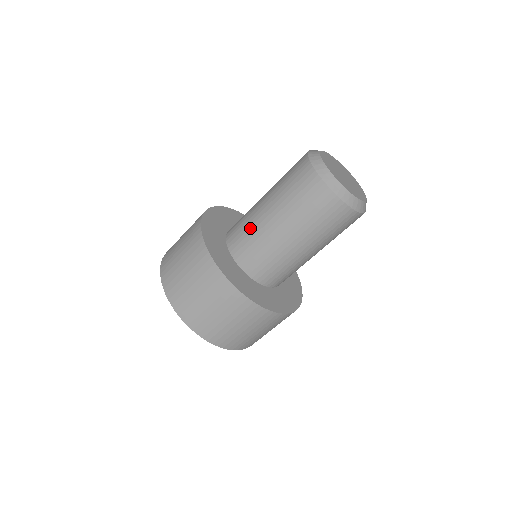
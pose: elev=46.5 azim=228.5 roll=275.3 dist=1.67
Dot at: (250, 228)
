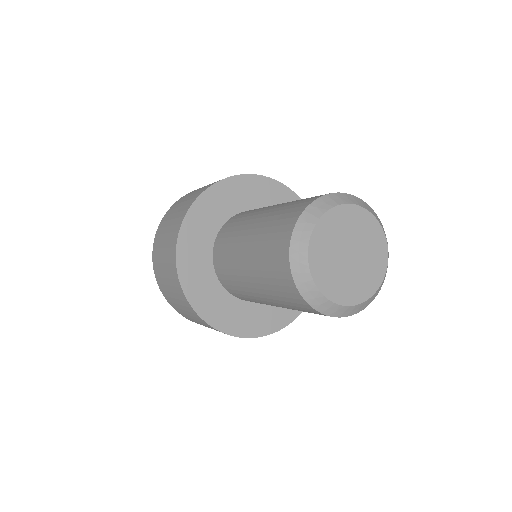
Dot at: (232, 238)
